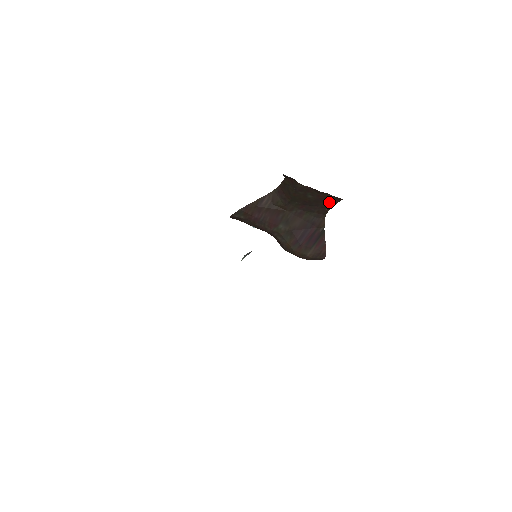
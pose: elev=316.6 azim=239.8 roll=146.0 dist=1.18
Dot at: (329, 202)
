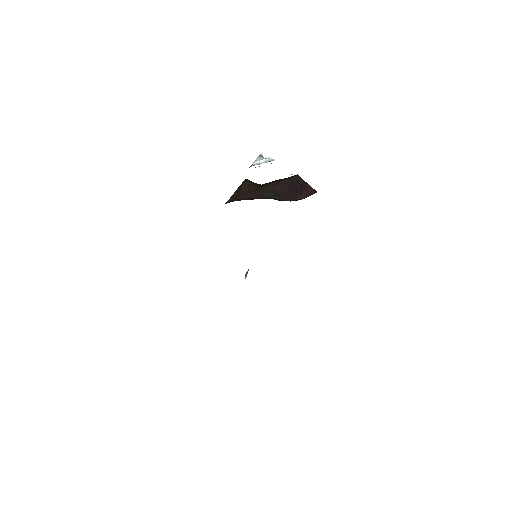
Dot at: occluded
